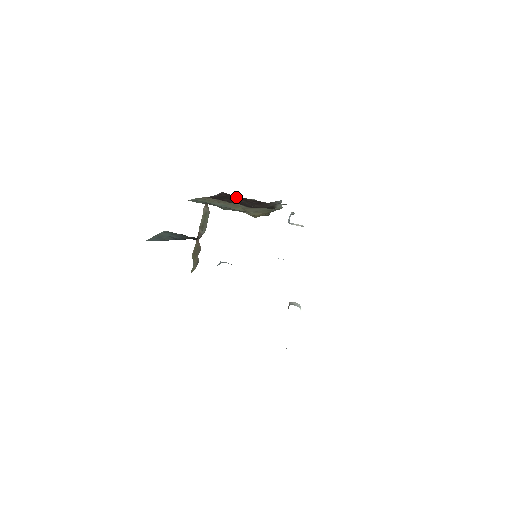
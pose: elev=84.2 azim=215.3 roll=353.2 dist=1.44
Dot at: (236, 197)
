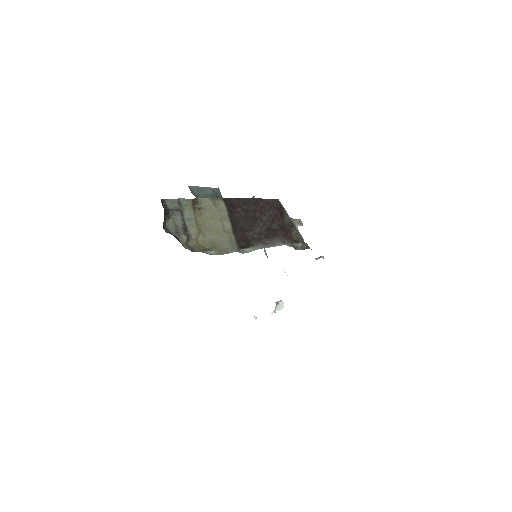
Dot at: (269, 212)
